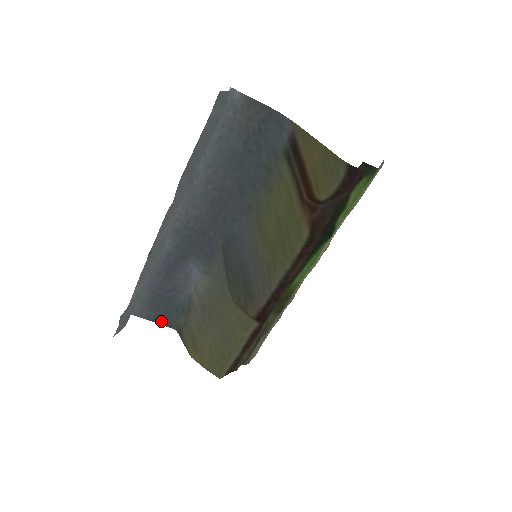
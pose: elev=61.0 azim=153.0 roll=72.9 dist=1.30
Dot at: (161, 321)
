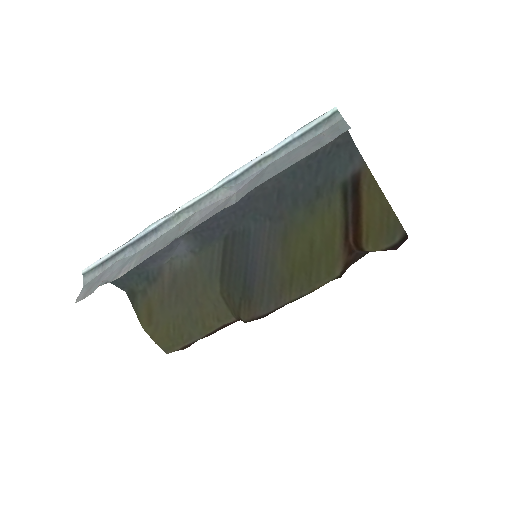
Dot at: (115, 281)
